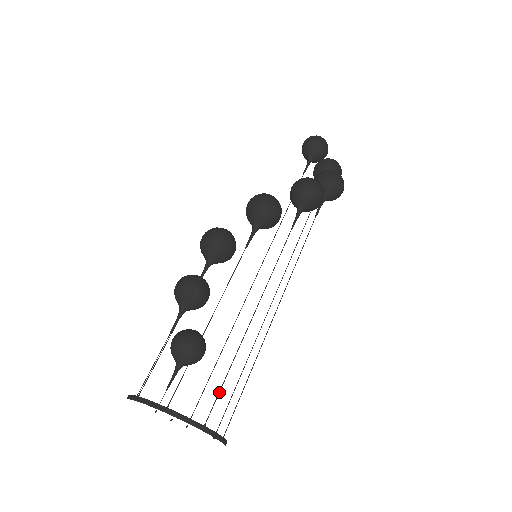
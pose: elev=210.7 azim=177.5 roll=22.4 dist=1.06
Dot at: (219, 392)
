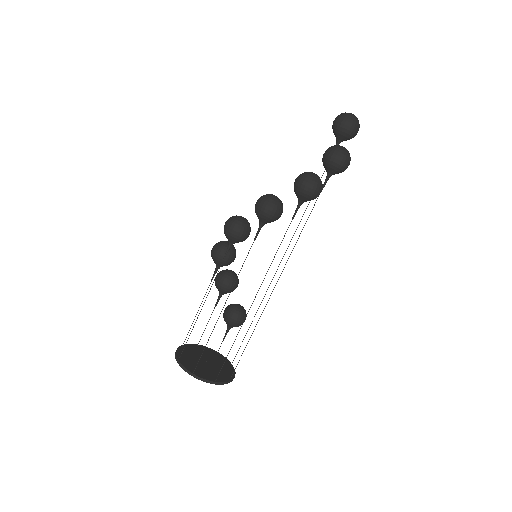
Dot at: (201, 355)
